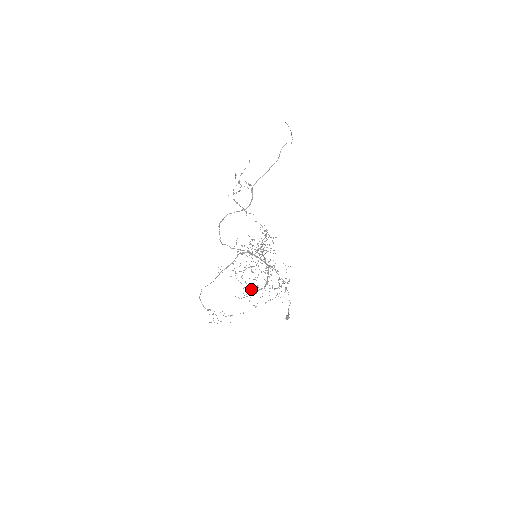
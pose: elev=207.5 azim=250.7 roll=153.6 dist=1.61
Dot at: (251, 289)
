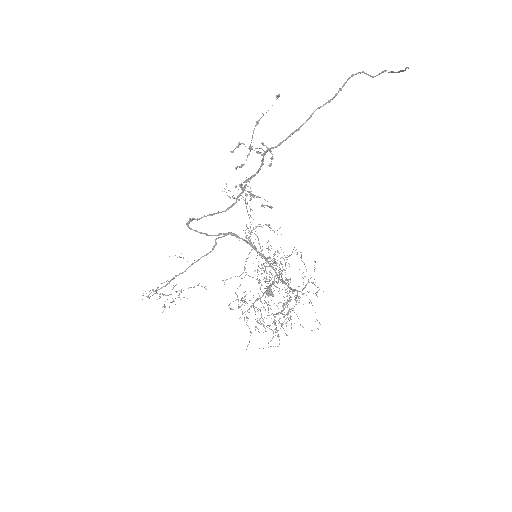
Dot at: occluded
